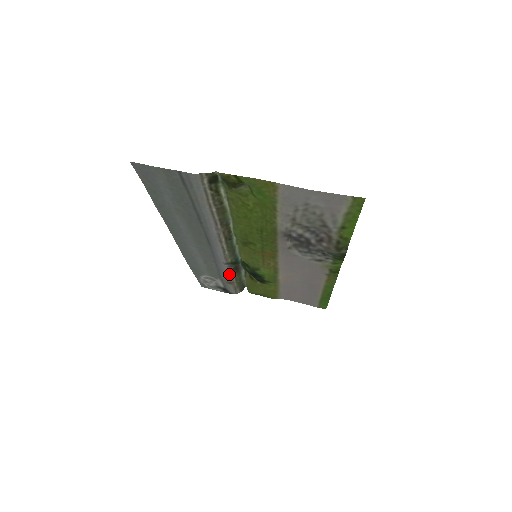
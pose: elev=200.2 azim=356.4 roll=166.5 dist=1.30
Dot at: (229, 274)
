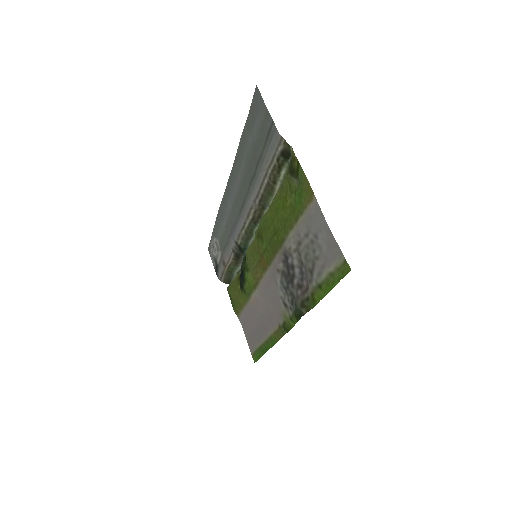
Dot at: (230, 254)
